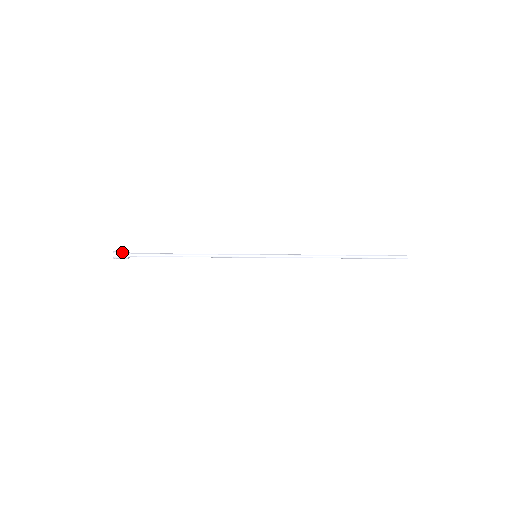
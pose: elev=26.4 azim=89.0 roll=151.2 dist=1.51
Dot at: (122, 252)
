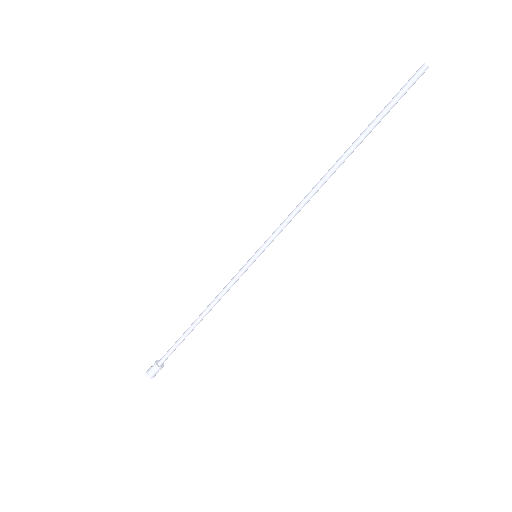
Dot at: occluded
